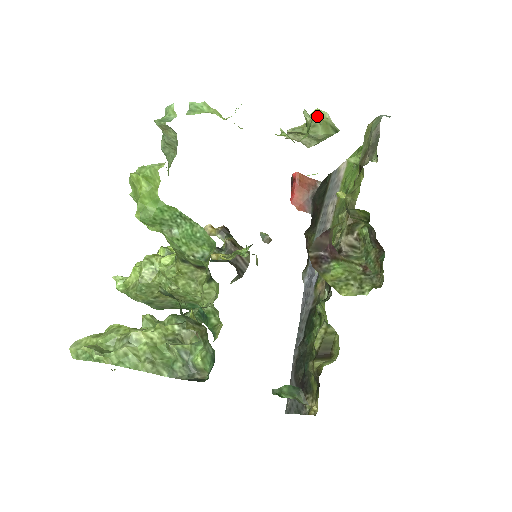
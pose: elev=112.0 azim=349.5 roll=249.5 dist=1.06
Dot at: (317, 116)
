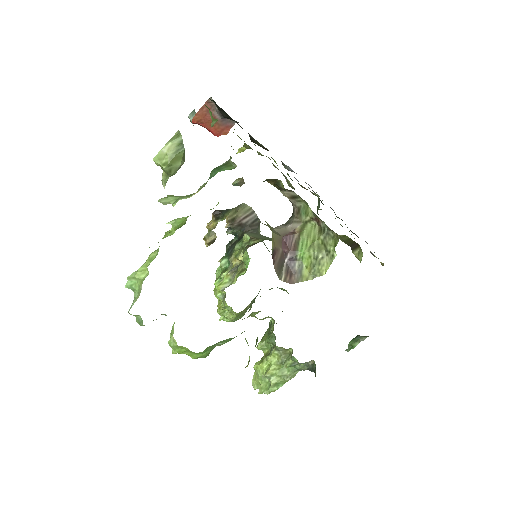
Dot at: (161, 165)
